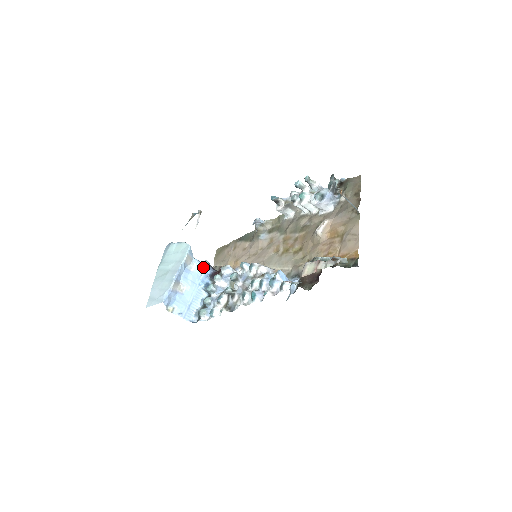
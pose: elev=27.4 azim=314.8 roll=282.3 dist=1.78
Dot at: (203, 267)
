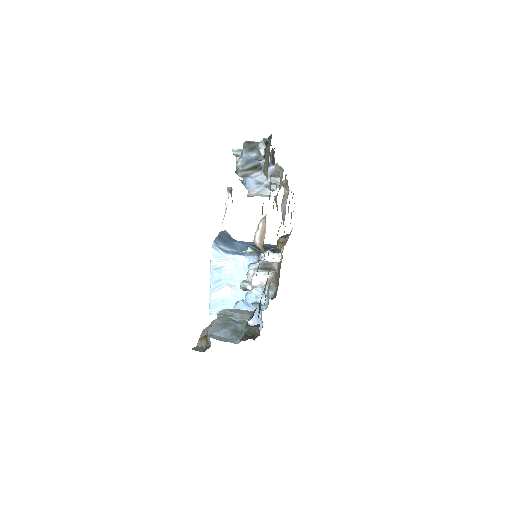
Dot at: (243, 260)
